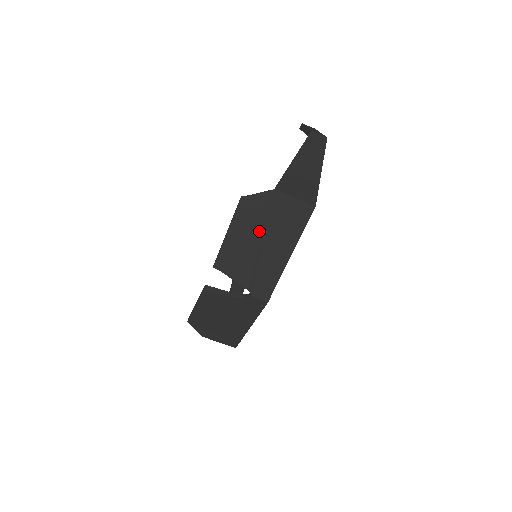
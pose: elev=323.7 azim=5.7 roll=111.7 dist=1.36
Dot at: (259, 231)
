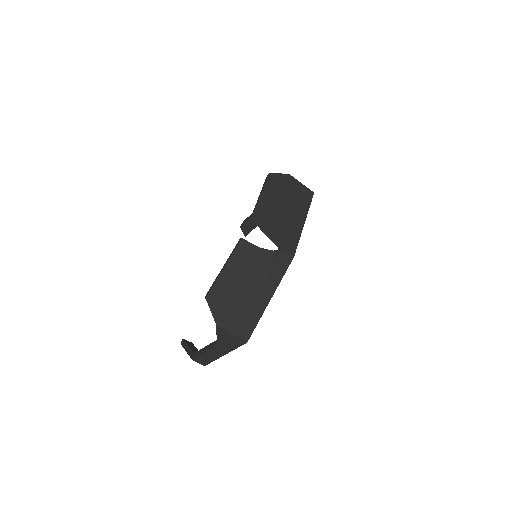
Dot at: (283, 198)
